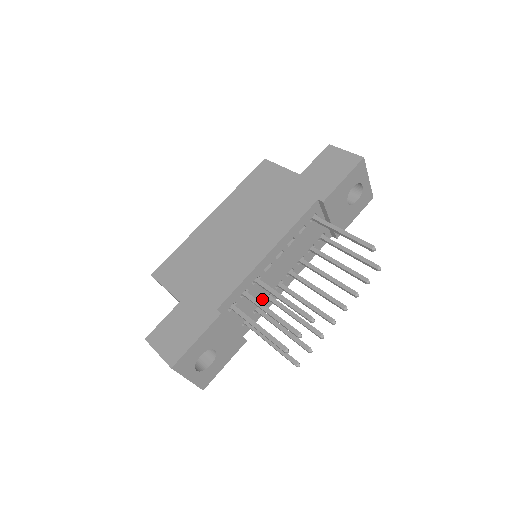
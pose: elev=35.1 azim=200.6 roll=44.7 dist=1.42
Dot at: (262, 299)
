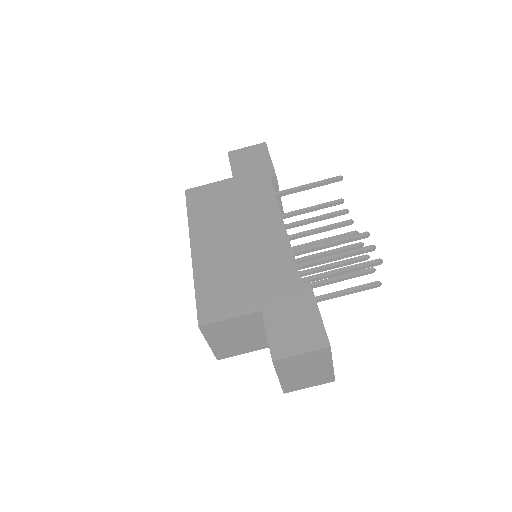
Dot at: occluded
